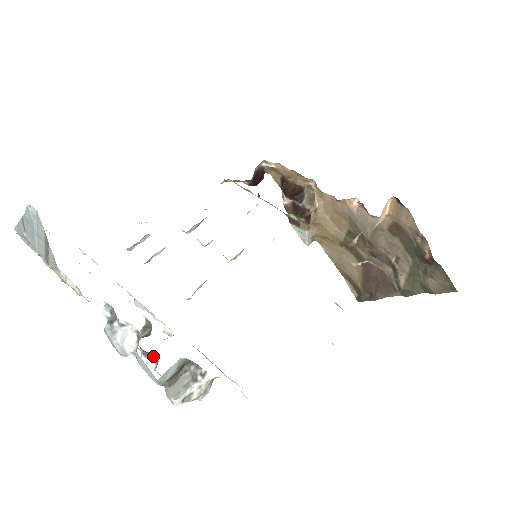
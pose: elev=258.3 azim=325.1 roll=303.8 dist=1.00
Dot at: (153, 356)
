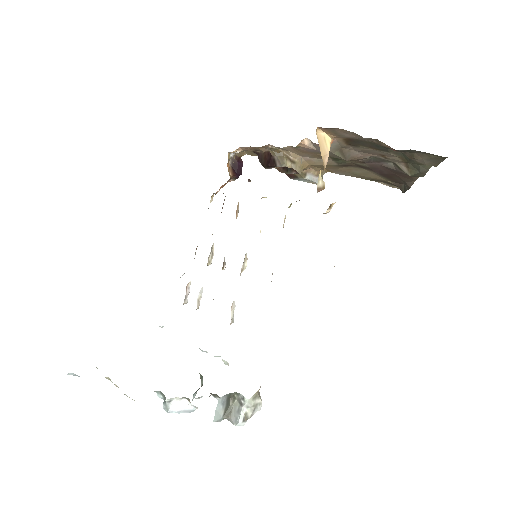
Dot at: (216, 395)
